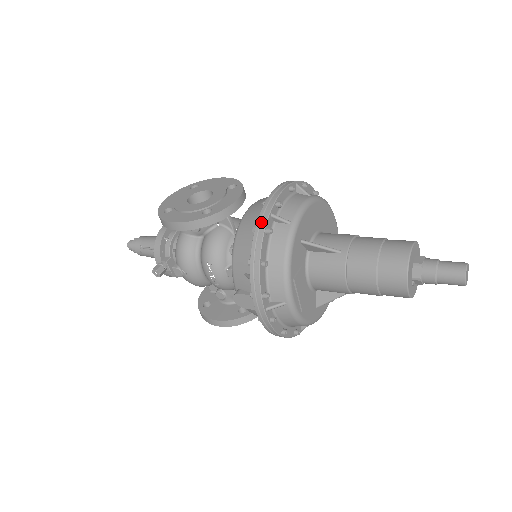
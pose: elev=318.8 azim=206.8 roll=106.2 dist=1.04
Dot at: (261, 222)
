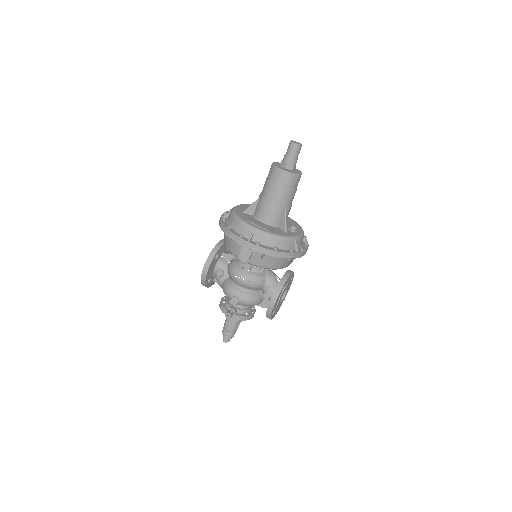
Dot at: (220, 222)
